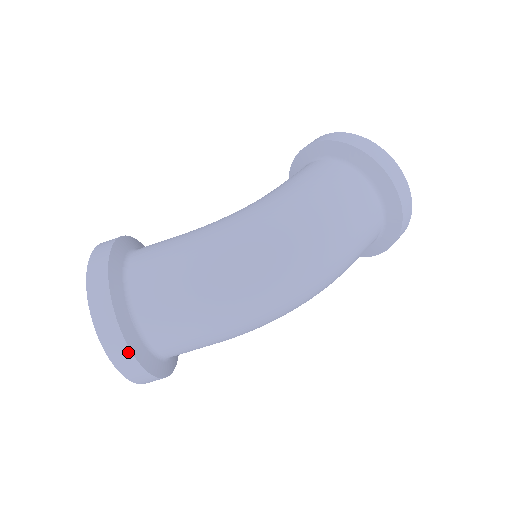
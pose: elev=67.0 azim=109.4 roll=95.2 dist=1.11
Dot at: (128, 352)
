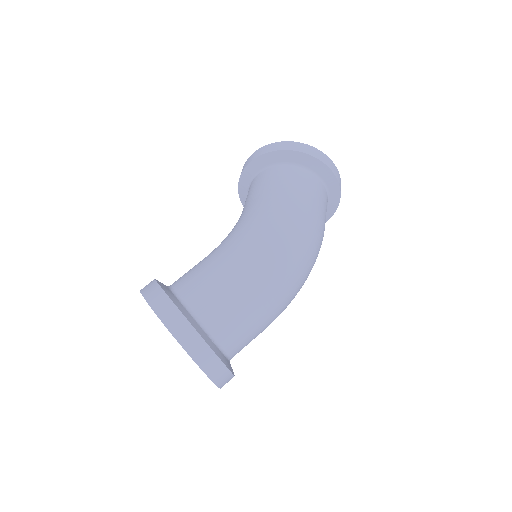
Dot at: (220, 363)
